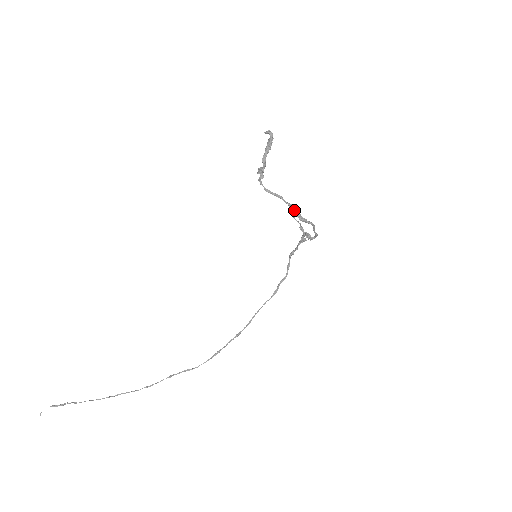
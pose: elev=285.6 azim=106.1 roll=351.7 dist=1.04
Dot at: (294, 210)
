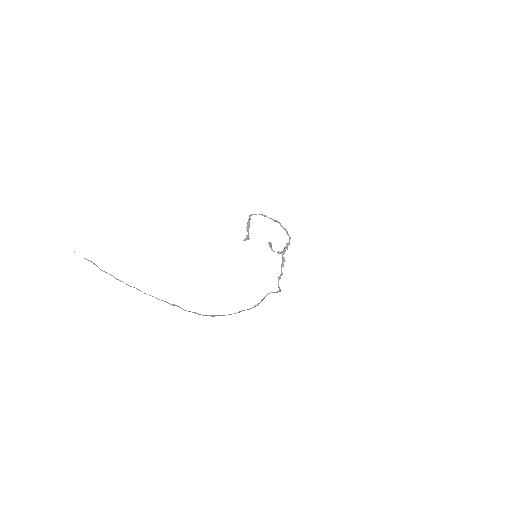
Dot at: (272, 219)
